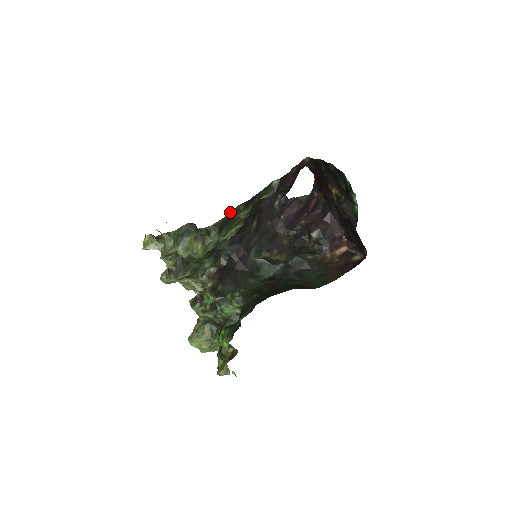
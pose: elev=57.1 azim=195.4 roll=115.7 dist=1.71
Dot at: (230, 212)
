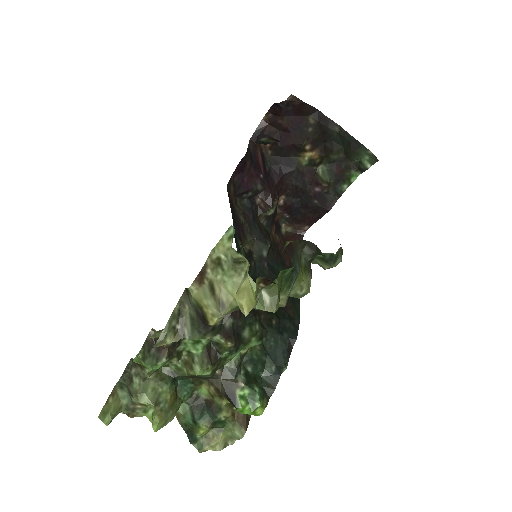
Dot at: occluded
